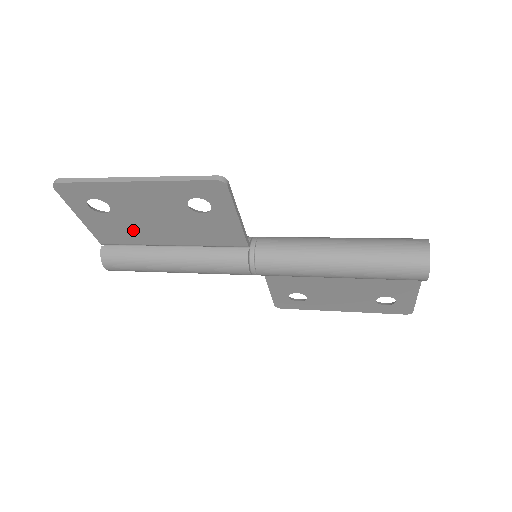
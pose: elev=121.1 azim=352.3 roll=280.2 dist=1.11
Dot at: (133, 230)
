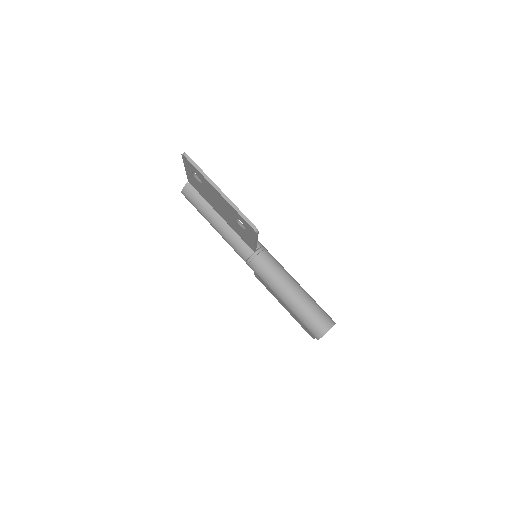
Dot at: (207, 196)
